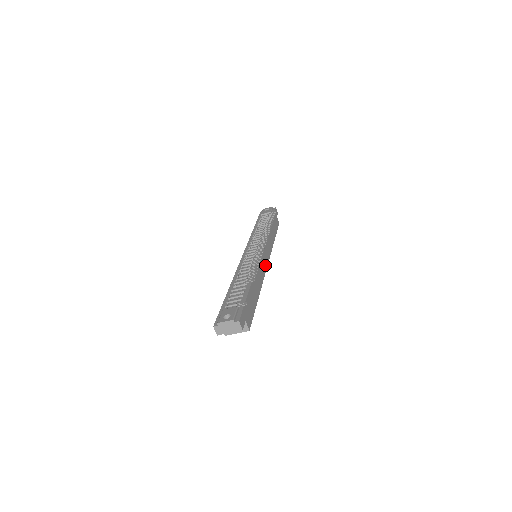
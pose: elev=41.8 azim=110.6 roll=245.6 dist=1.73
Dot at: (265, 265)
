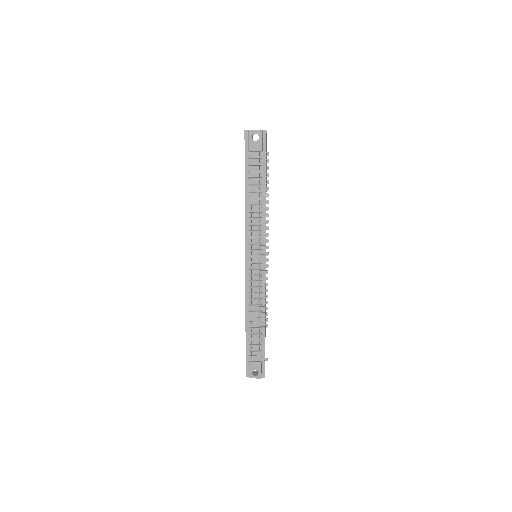
Dot at: occluded
